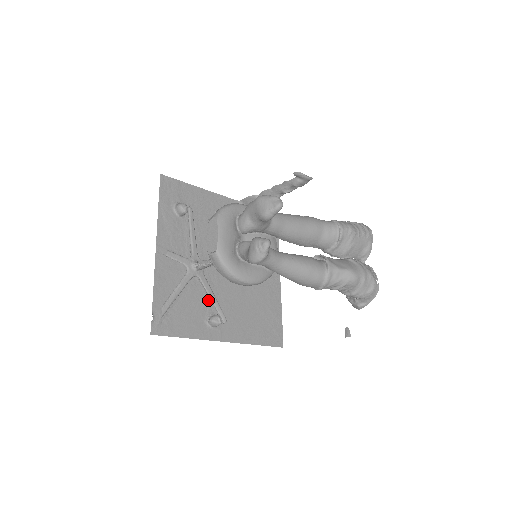
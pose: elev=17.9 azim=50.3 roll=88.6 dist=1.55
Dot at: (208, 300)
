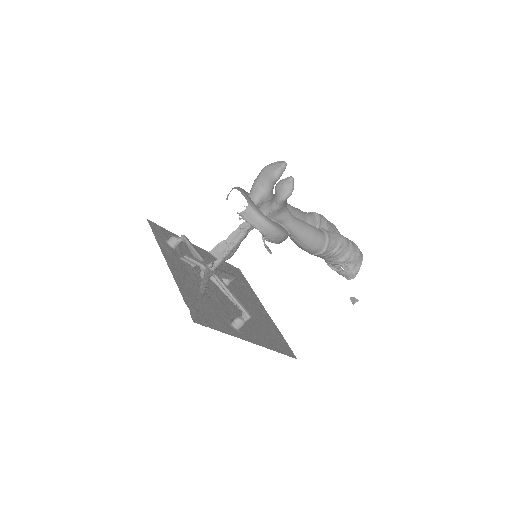
Dot at: (223, 310)
